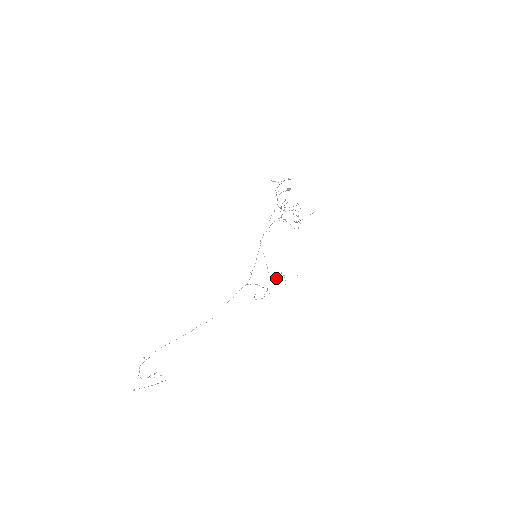
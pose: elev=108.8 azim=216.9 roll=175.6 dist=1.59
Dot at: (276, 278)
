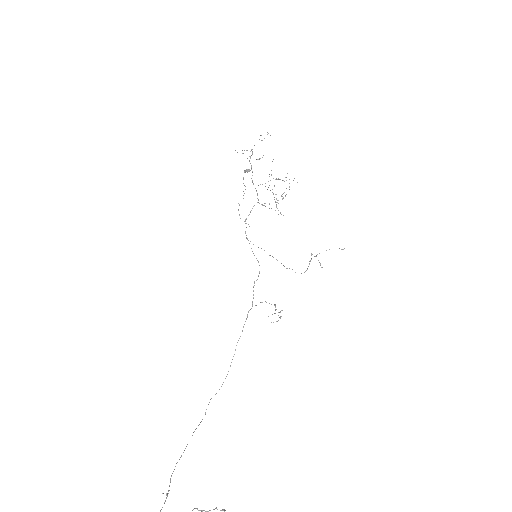
Dot at: occluded
